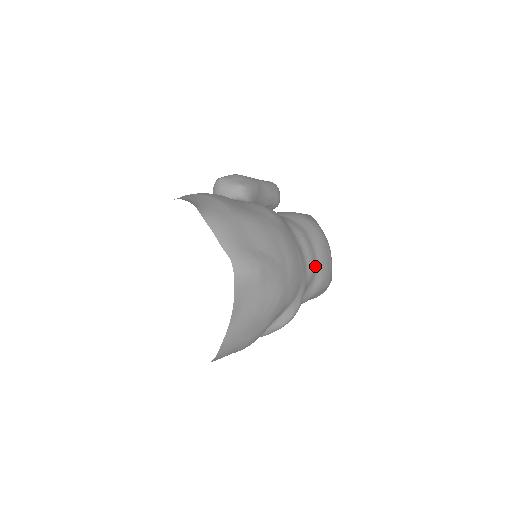
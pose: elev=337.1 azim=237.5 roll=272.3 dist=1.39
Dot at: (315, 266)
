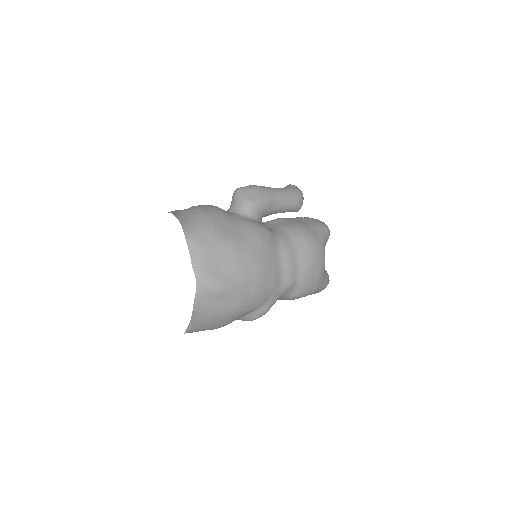
Dot at: (294, 281)
